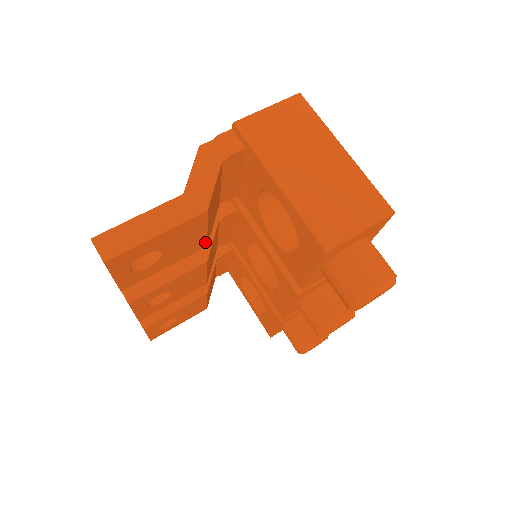
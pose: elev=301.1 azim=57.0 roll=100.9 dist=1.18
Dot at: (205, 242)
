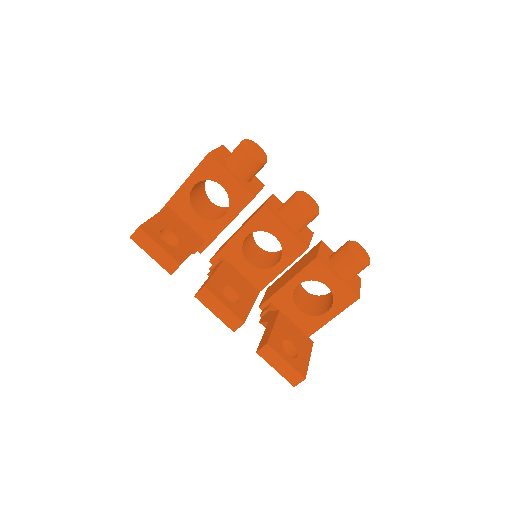
Dot at: (198, 236)
